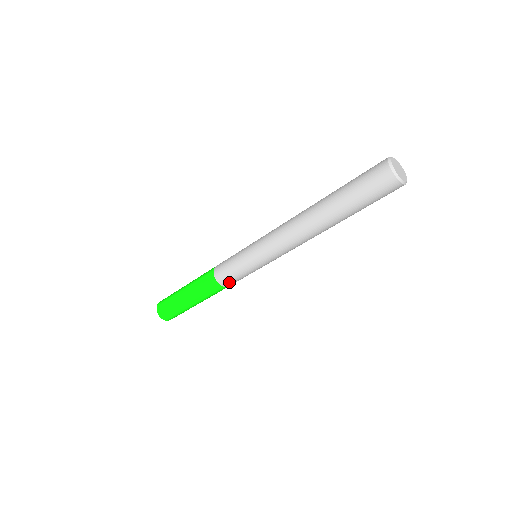
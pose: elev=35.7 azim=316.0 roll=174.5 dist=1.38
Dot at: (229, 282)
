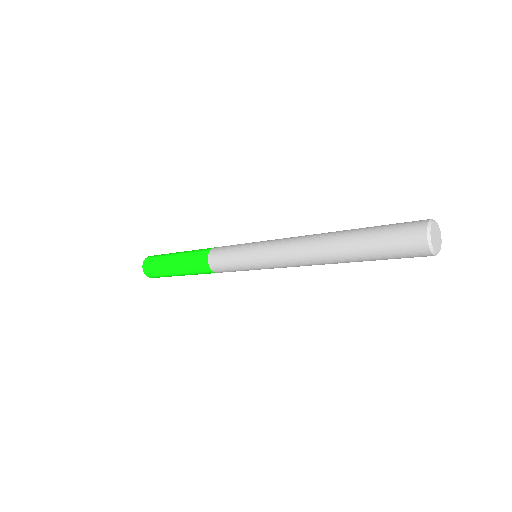
Dot at: occluded
